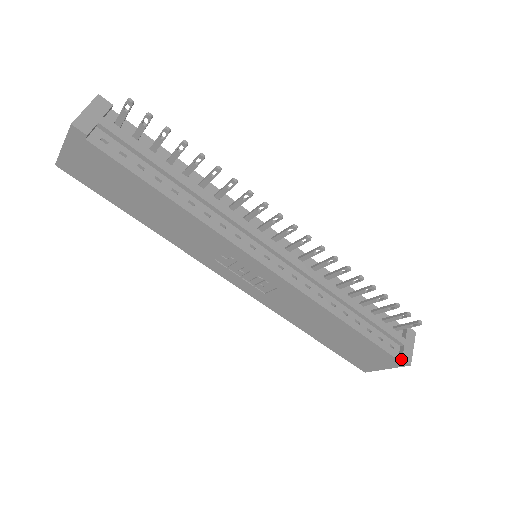
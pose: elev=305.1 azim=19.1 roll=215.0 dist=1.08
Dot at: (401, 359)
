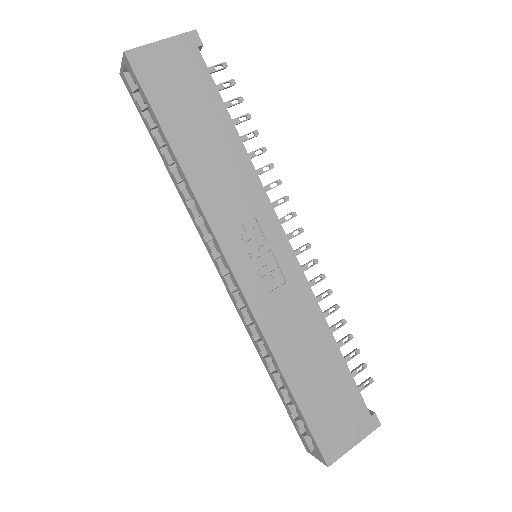
Dot at: (374, 413)
